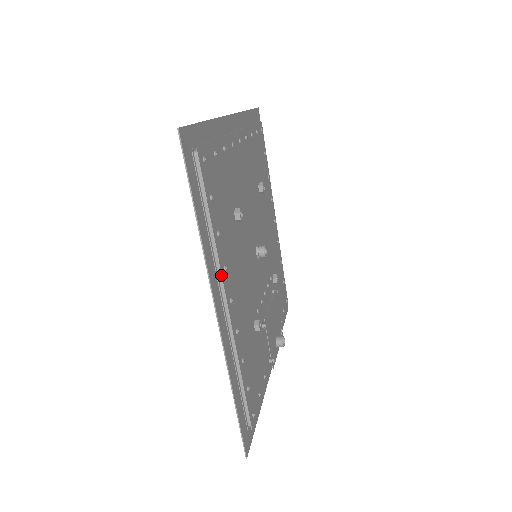
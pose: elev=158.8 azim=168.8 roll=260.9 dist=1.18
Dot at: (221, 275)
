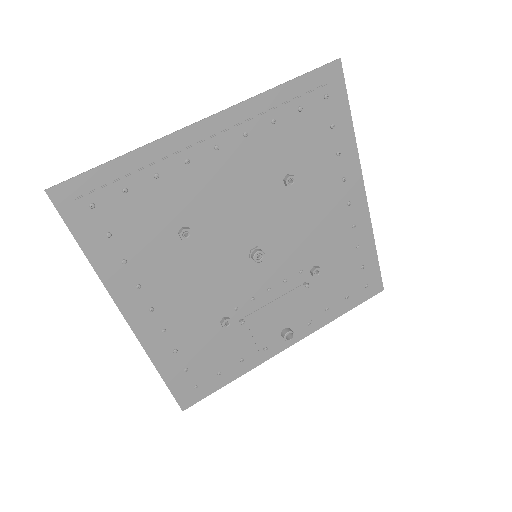
Dot at: (129, 293)
